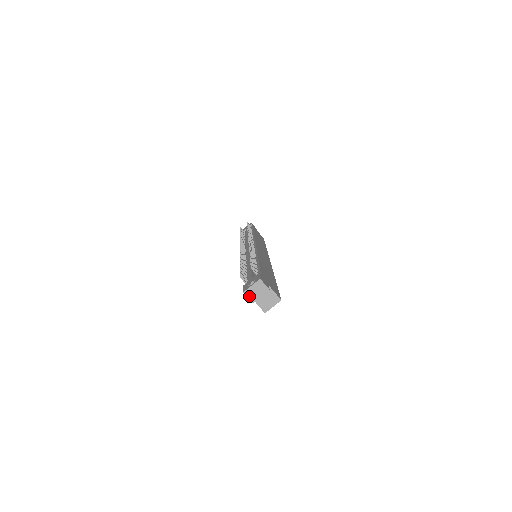
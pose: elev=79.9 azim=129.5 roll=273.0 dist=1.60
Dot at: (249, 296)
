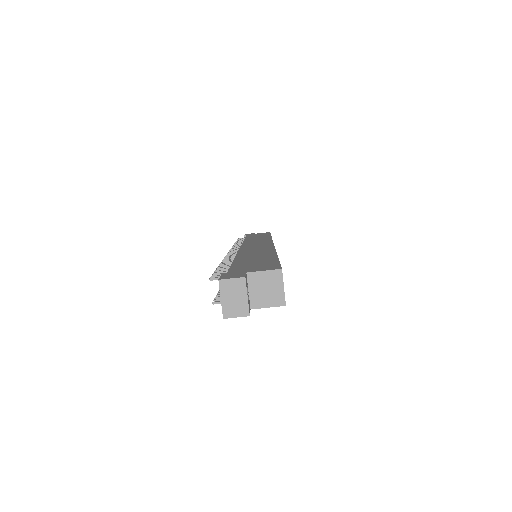
Dot at: (235, 314)
